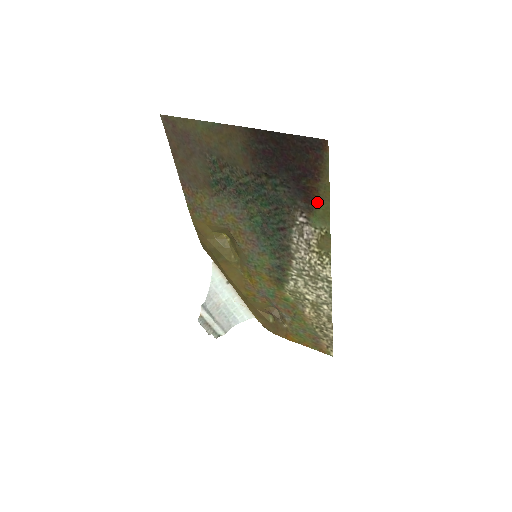
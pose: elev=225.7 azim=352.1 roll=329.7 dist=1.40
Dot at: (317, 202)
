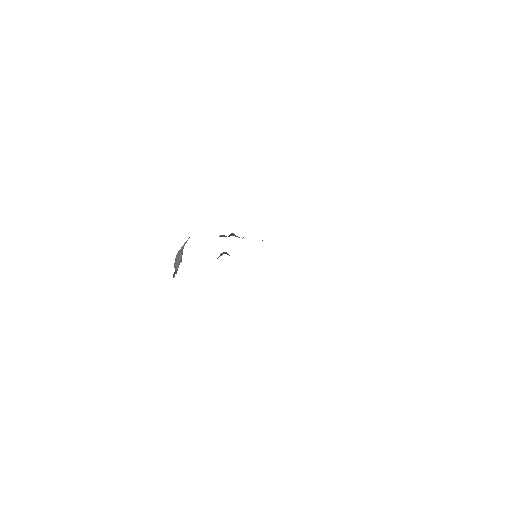
Dot at: occluded
